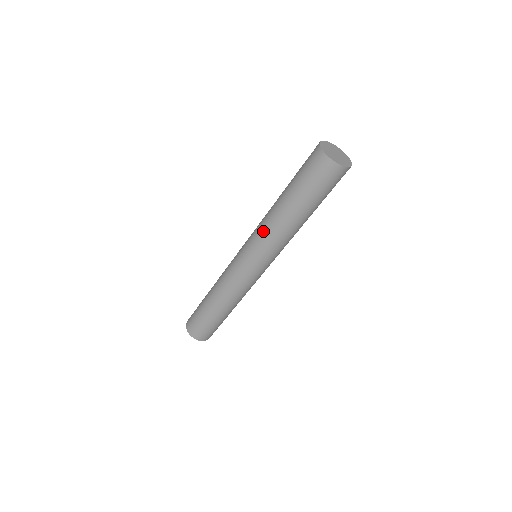
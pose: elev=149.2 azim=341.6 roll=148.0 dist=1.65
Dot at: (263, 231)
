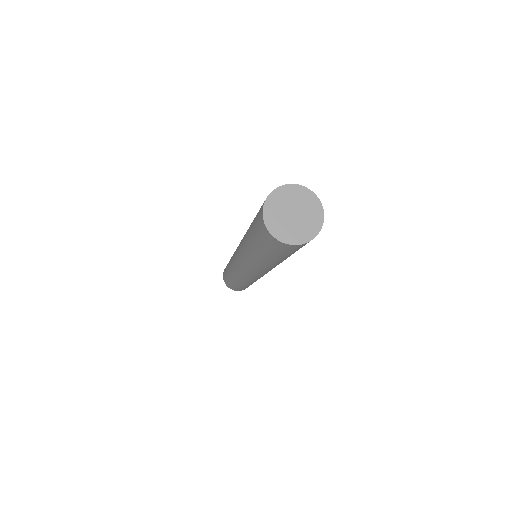
Dot at: (245, 261)
